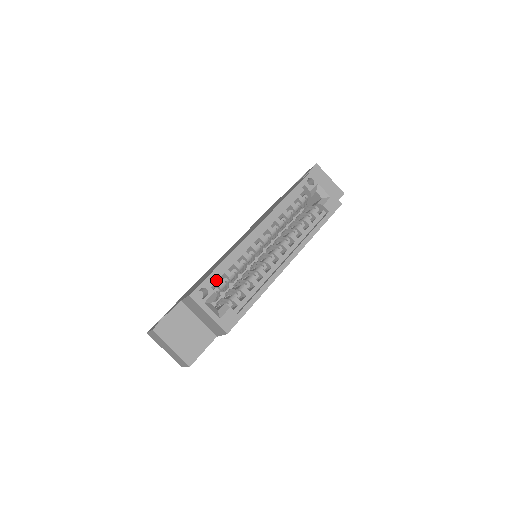
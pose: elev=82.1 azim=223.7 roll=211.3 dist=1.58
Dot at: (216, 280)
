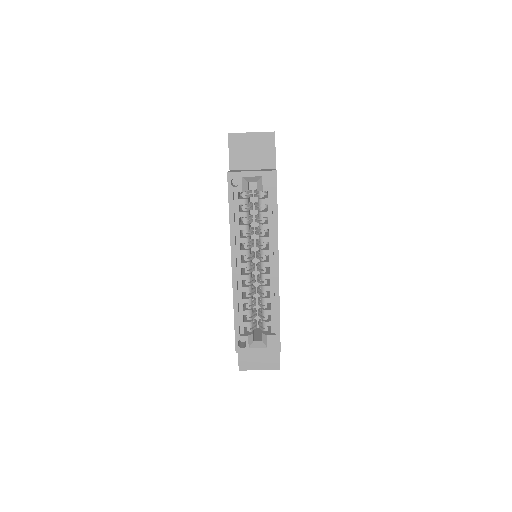
Dot at: (242, 324)
